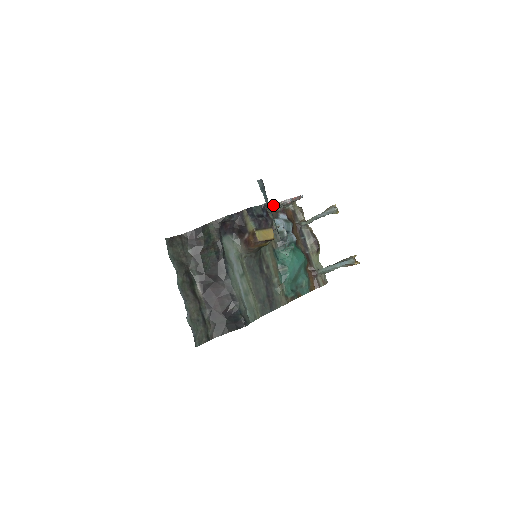
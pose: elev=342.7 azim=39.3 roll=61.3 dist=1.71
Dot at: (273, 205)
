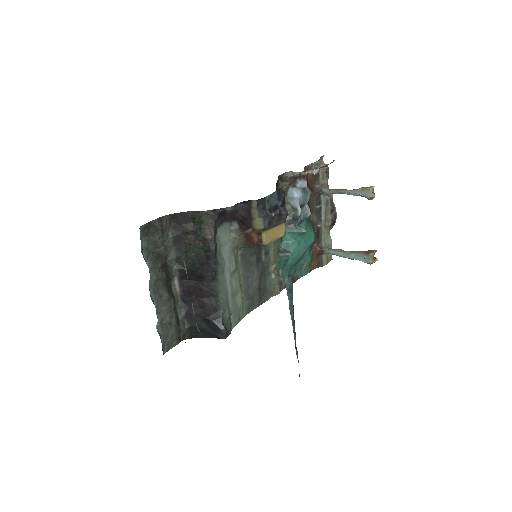
Dot at: occluded
